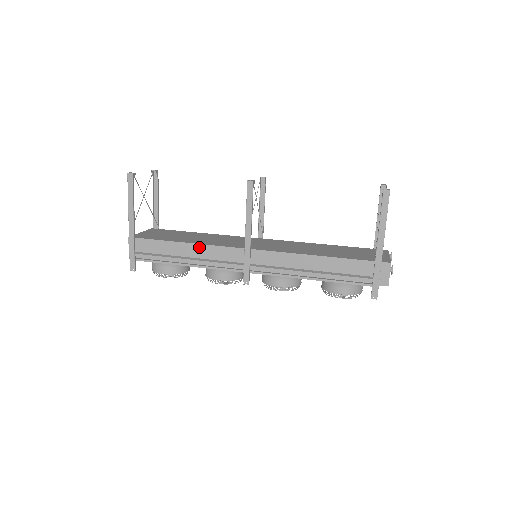
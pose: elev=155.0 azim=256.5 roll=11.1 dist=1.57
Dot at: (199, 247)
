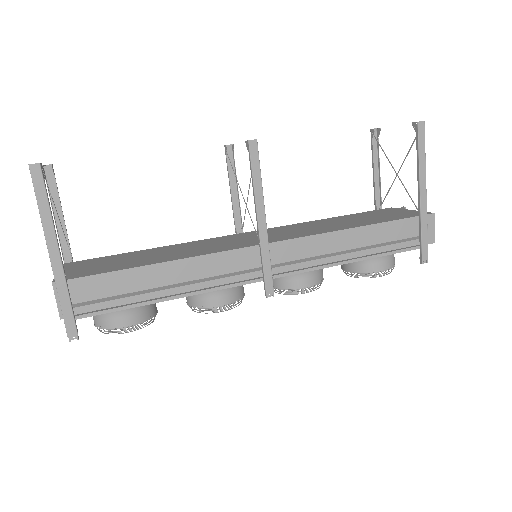
Dot at: (187, 263)
